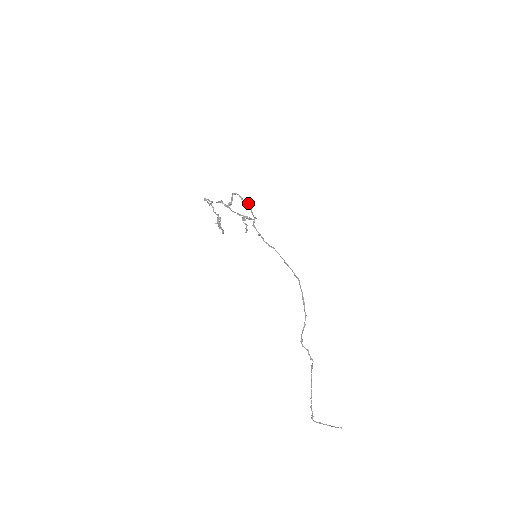
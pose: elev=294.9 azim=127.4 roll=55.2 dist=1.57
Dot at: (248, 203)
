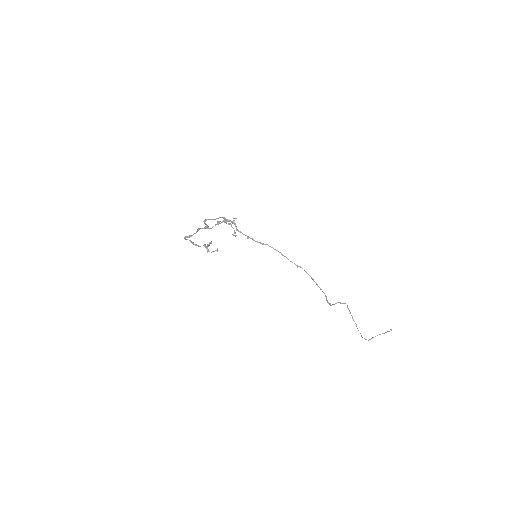
Dot at: (221, 217)
